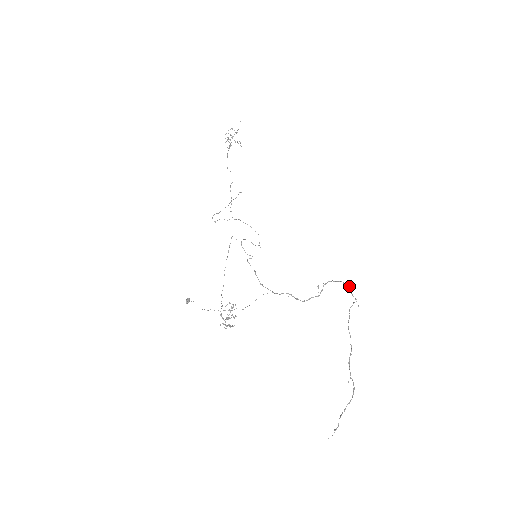
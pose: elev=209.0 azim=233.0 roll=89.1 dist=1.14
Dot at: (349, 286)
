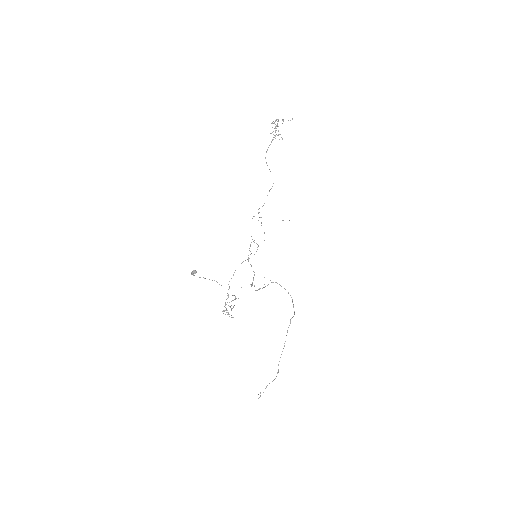
Dot at: occluded
